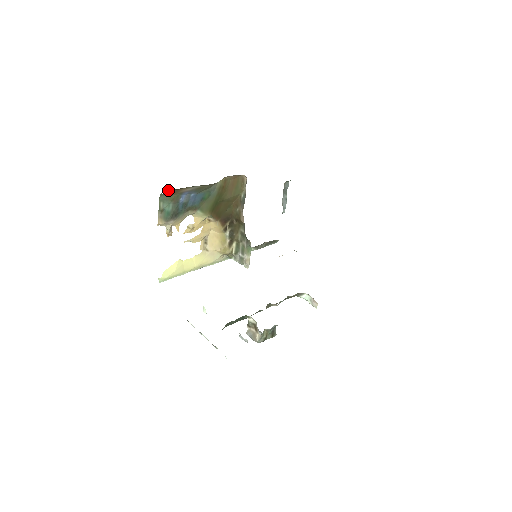
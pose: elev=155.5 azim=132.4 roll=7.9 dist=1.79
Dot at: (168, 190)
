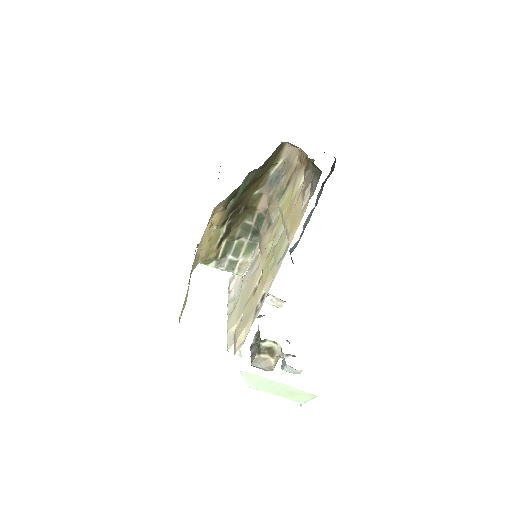
Dot at: occluded
